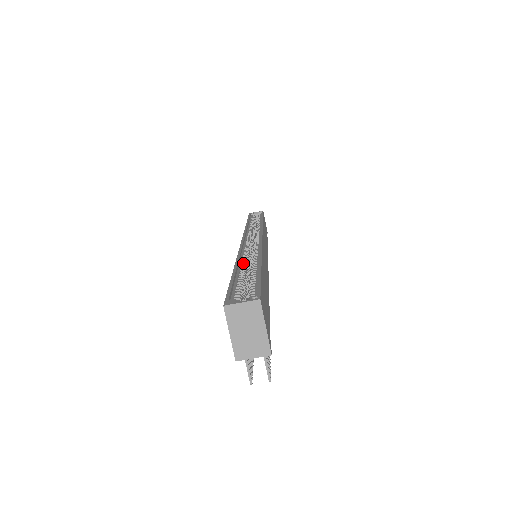
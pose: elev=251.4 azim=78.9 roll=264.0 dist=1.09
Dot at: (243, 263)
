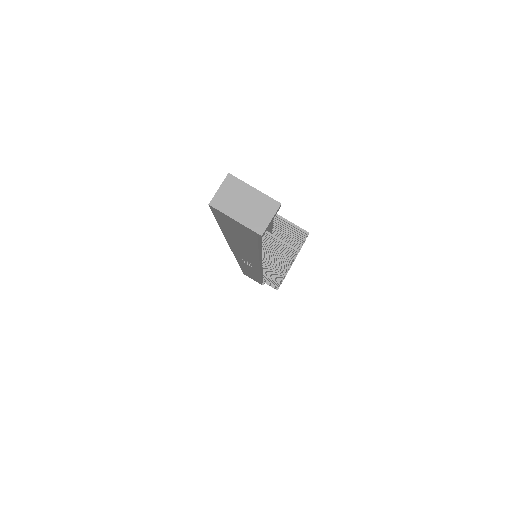
Dot at: occluded
